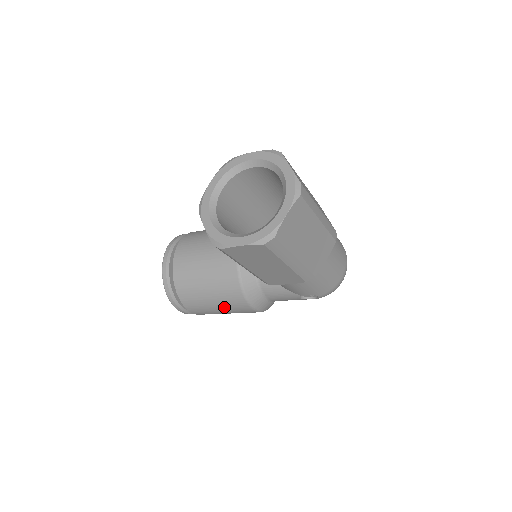
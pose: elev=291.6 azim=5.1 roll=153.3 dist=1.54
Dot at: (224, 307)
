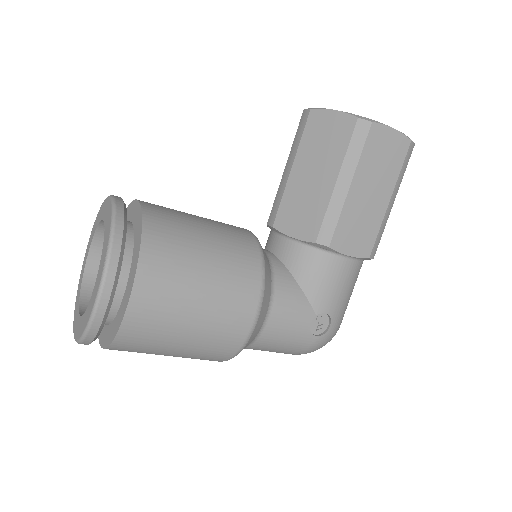
Dot at: (215, 292)
